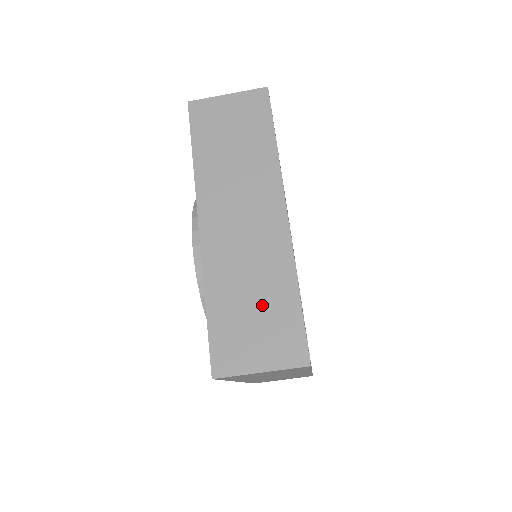
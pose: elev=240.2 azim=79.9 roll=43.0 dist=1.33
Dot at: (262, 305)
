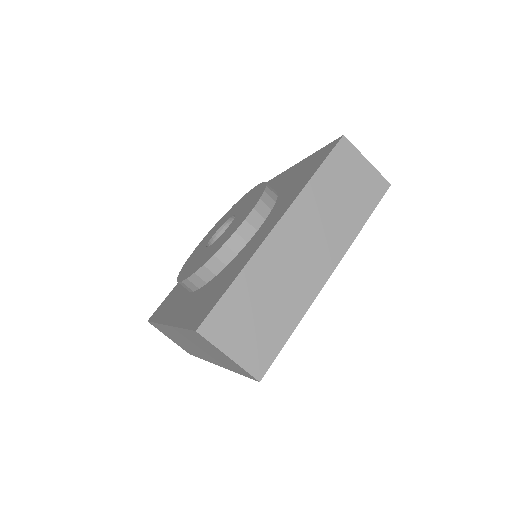
Dot at: (267, 316)
